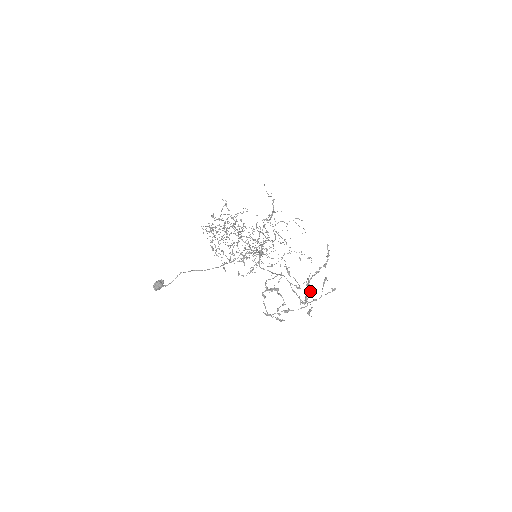
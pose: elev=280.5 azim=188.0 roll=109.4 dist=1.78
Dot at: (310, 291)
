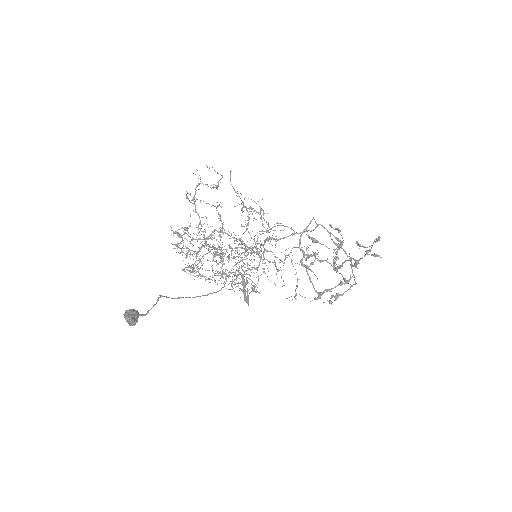
Dot at: (350, 258)
